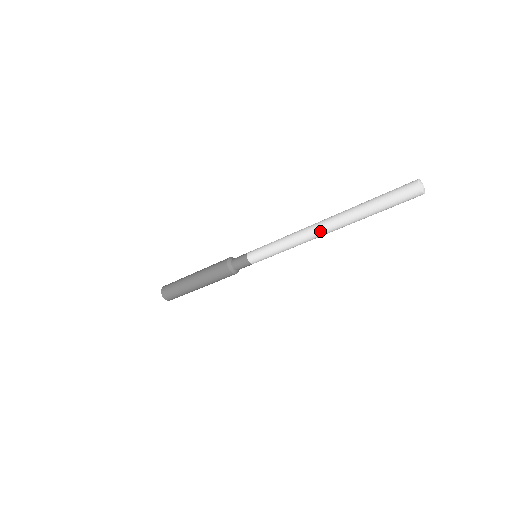
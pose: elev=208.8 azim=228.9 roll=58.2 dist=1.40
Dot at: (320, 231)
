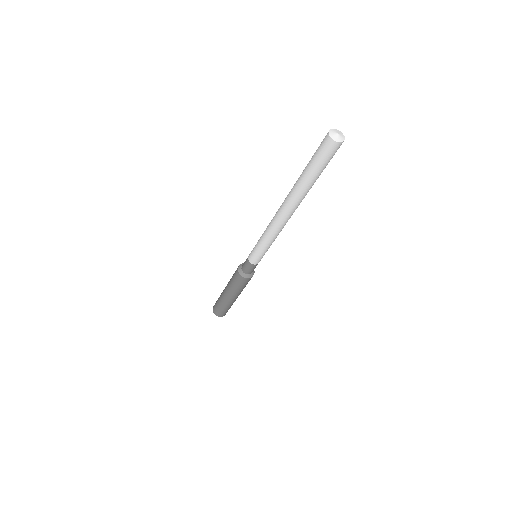
Dot at: (281, 214)
